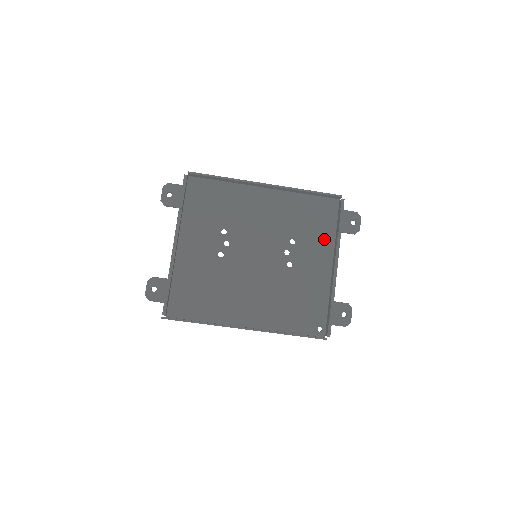
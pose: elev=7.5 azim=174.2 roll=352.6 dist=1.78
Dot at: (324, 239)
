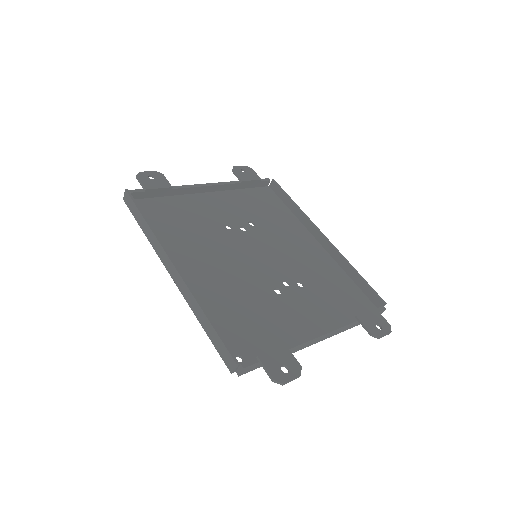
Dot at: (333, 313)
